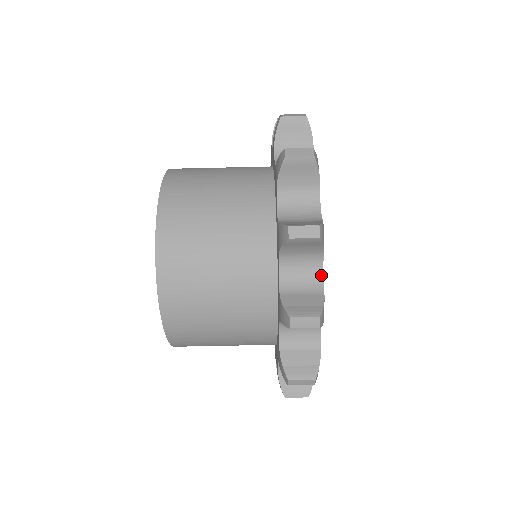
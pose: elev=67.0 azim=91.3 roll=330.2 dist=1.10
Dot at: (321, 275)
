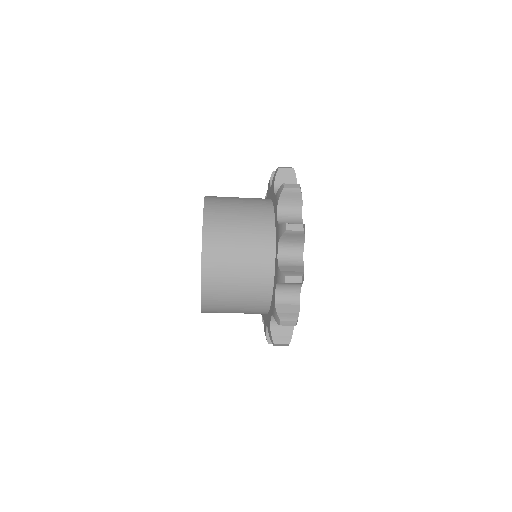
Dot at: (299, 293)
